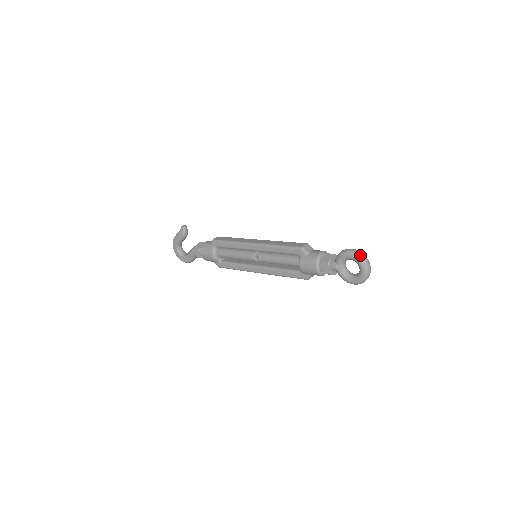
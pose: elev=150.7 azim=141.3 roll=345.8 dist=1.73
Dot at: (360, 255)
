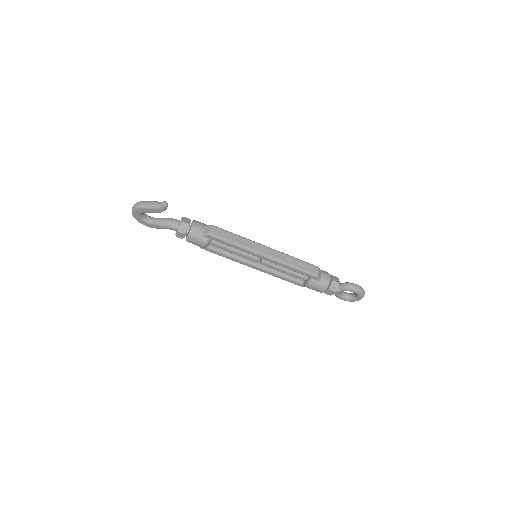
Dot at: (363, 293)
